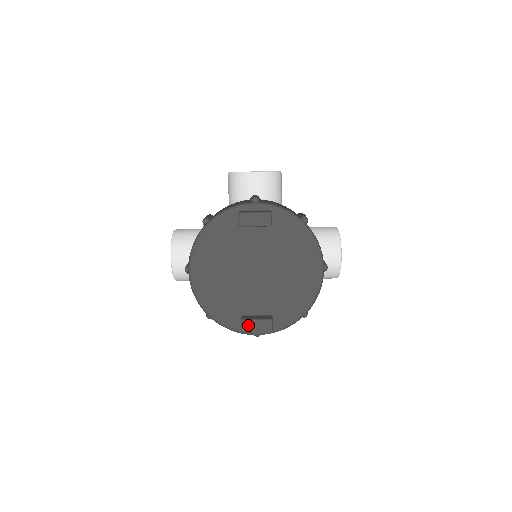
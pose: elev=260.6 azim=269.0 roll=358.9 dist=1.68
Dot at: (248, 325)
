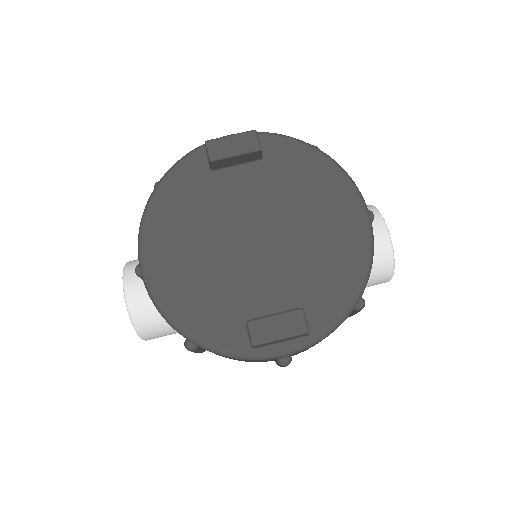
Dot at: (260, 328)
